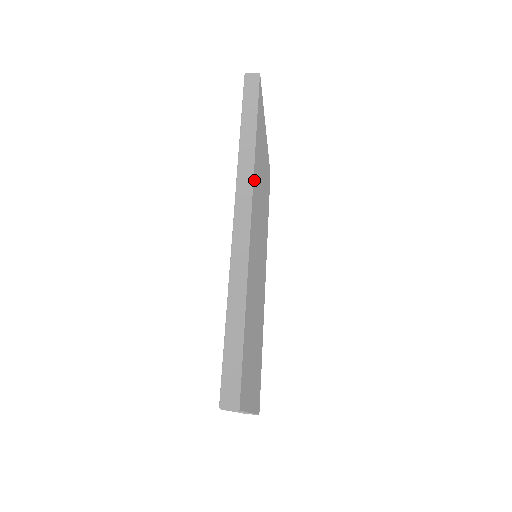
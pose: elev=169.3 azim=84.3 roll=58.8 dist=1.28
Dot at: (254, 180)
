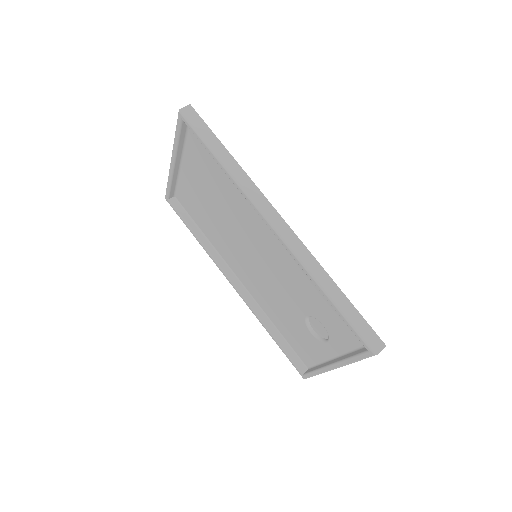
Dot at: occluded
